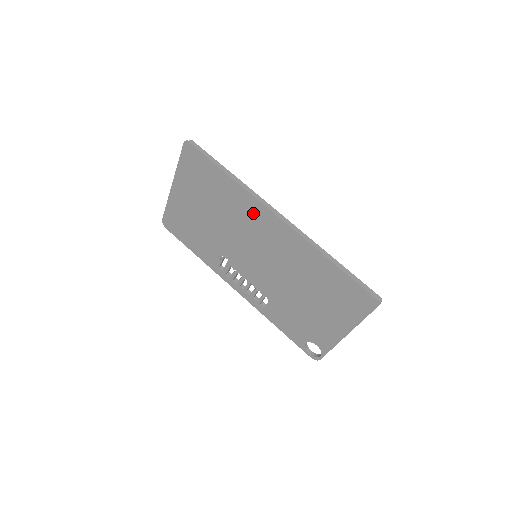
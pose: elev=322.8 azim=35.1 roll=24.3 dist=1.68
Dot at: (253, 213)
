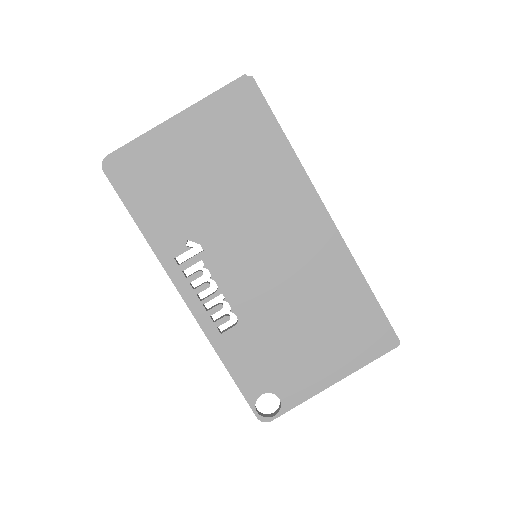
Dot at: (295, 198)
